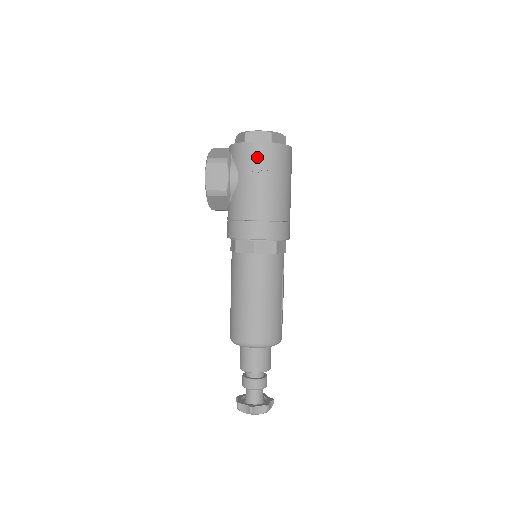
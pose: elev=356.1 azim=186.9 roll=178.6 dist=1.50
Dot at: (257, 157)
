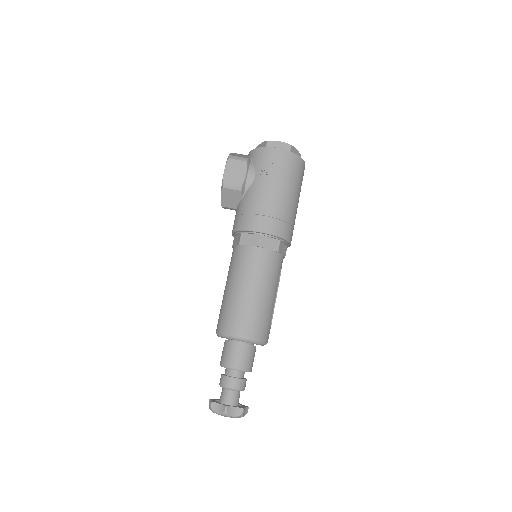
Dot at: (276, 161)
